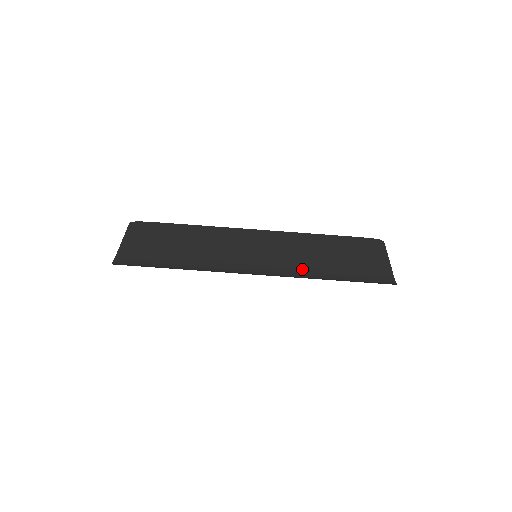
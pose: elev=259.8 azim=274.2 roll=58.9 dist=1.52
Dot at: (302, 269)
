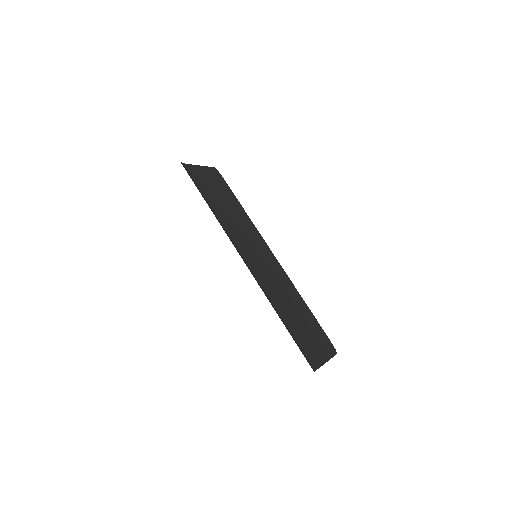
Dot at: (271, 295)
